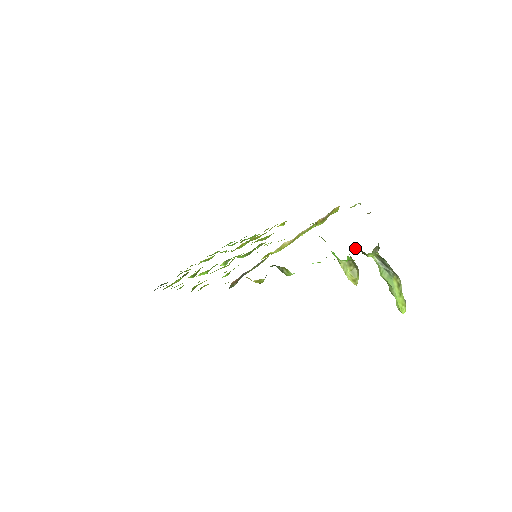
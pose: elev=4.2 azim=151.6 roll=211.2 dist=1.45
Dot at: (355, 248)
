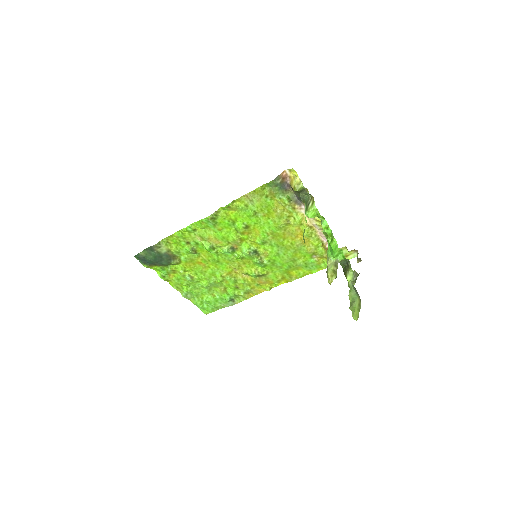
Dot at: (343, 263)
